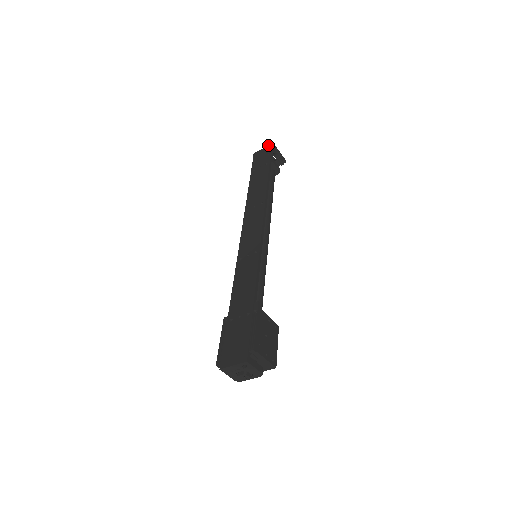
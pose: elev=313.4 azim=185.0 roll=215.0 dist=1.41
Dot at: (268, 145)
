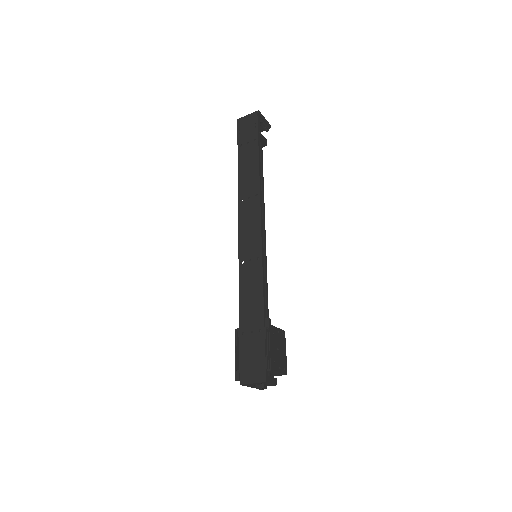
Dot at: (253, 112)
